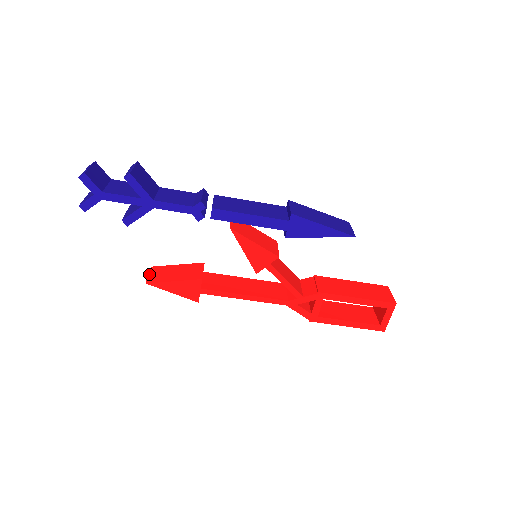
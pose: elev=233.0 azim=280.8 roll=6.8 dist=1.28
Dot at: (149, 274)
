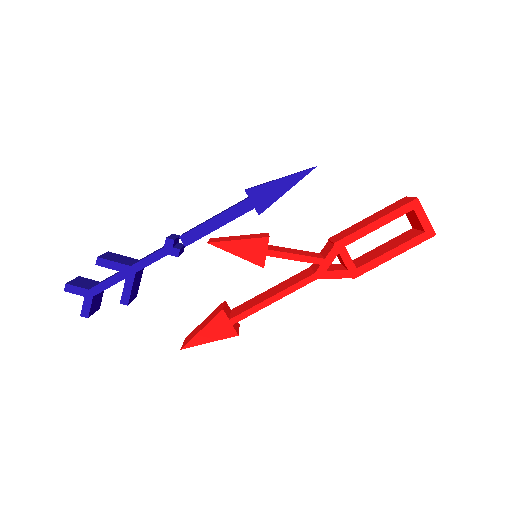
Dot at: (183, 343)
